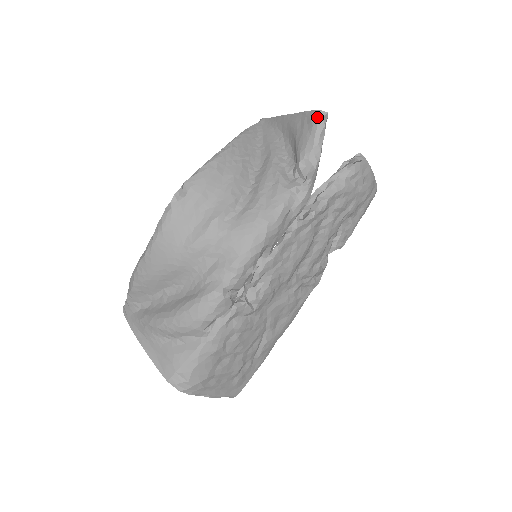
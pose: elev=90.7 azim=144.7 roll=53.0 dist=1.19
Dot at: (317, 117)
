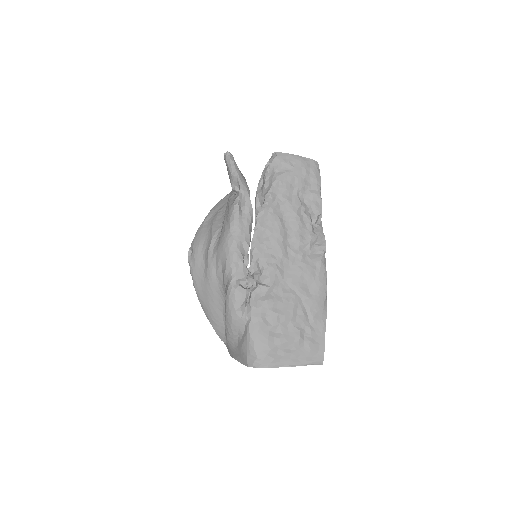
Dot at: (225, 158)
